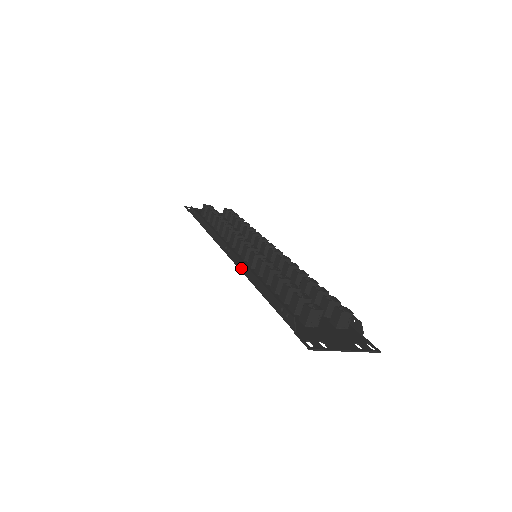
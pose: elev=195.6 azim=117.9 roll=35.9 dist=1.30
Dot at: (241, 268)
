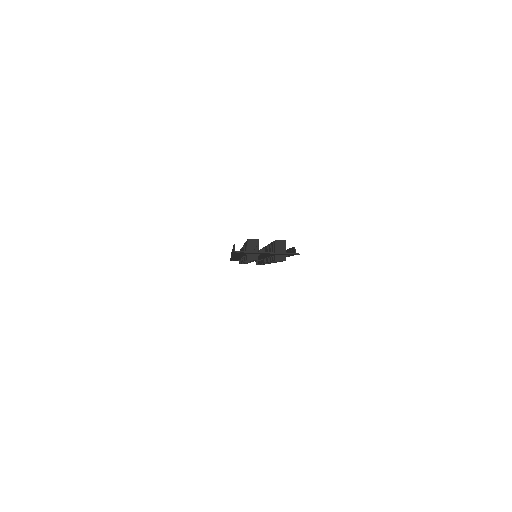
Dot at: occluded
